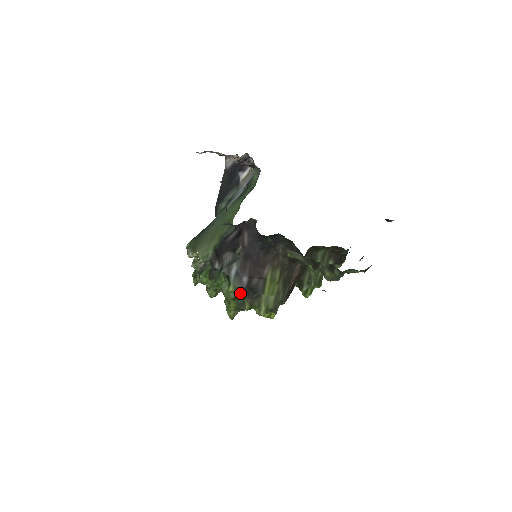
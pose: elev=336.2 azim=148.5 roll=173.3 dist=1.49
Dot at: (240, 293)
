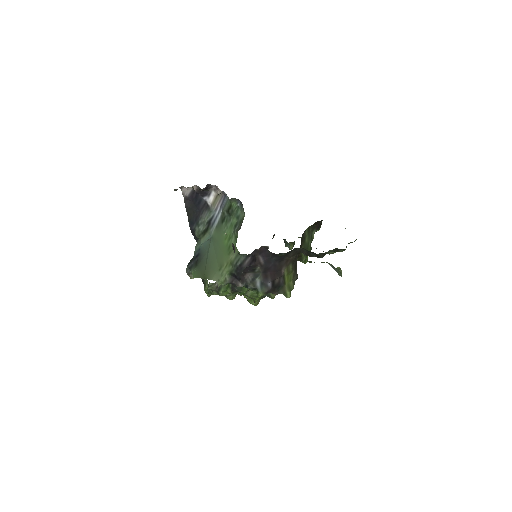
Dot at: occluded
